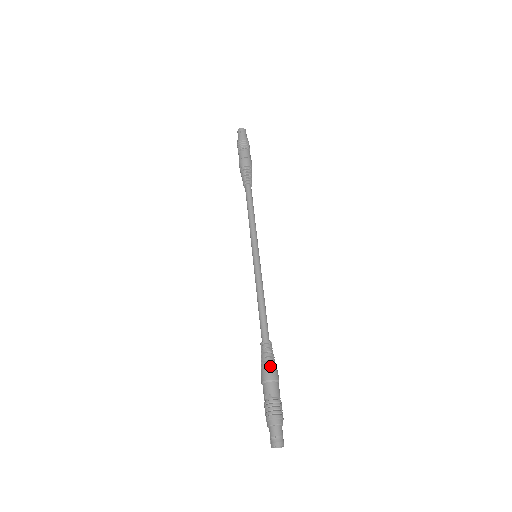
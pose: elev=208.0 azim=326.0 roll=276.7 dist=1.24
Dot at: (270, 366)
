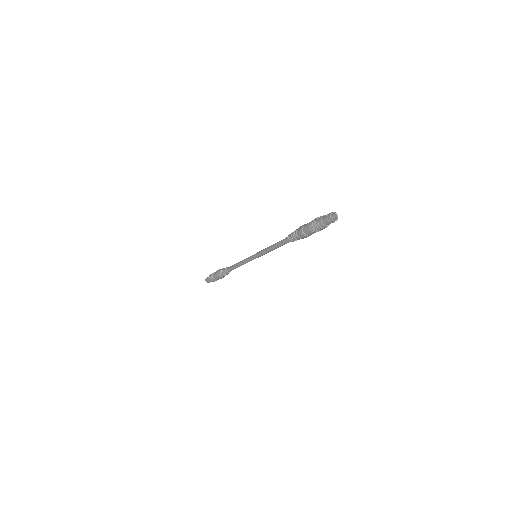
Dot at: occluded
